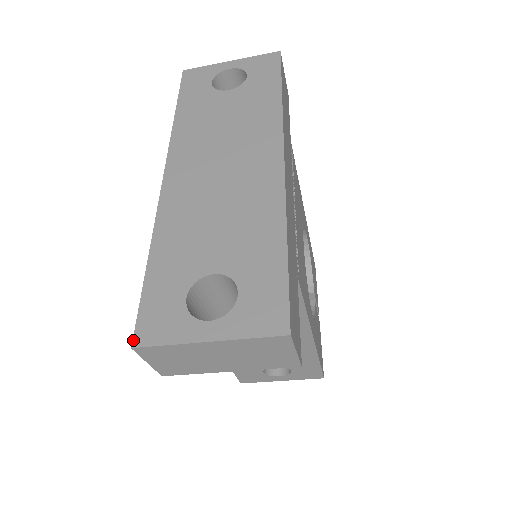
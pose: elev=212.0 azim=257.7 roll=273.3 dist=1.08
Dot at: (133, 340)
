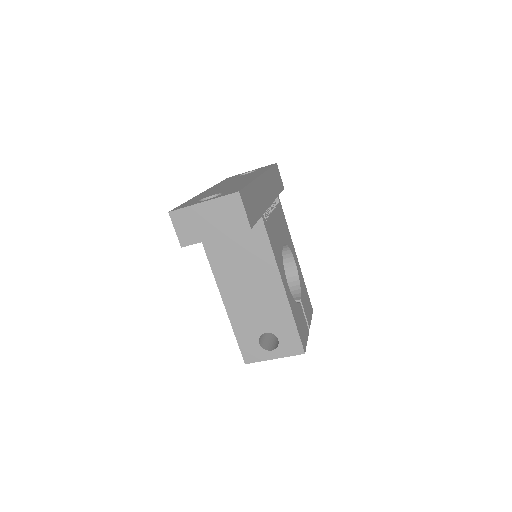
Dot at: (170, 211)
